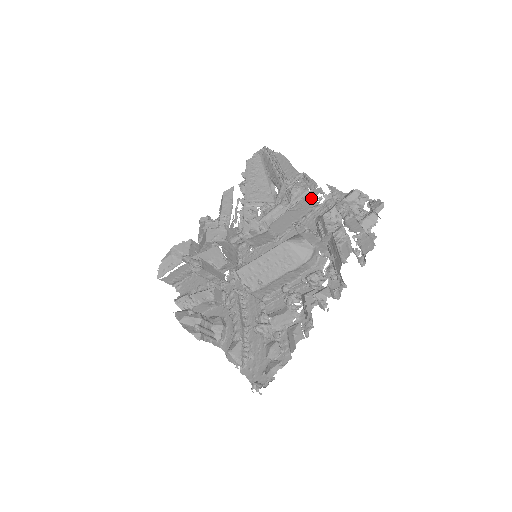
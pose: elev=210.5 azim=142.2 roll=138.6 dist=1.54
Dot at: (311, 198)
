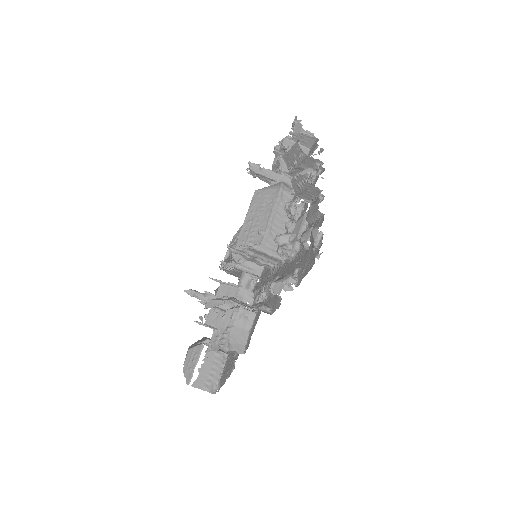
Dot at: occluded
